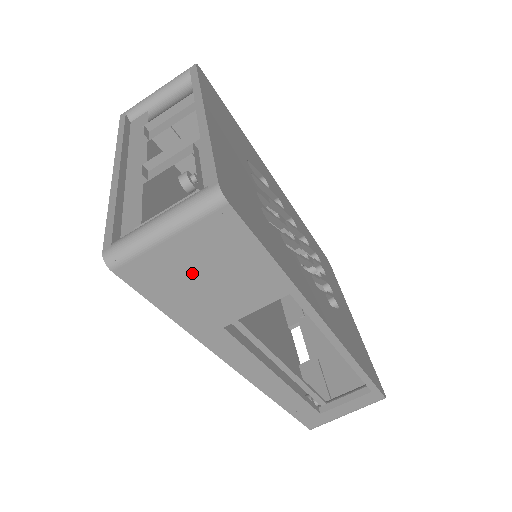
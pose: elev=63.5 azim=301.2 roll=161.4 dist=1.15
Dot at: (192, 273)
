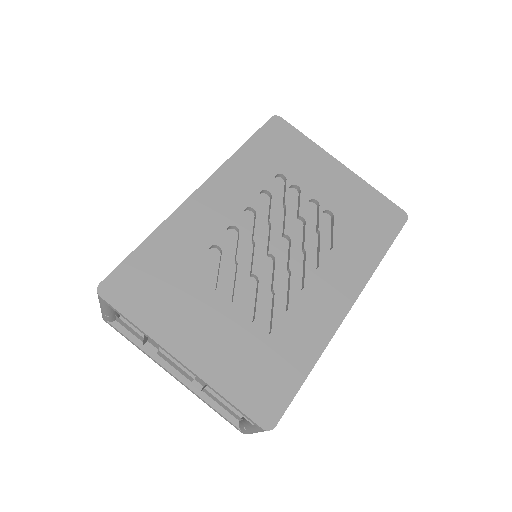
Dot at: occluded
